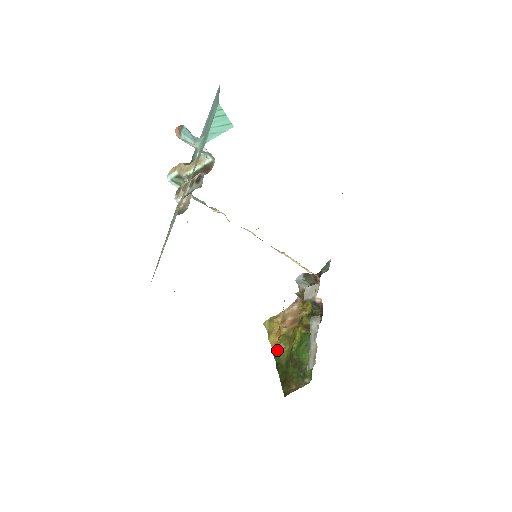
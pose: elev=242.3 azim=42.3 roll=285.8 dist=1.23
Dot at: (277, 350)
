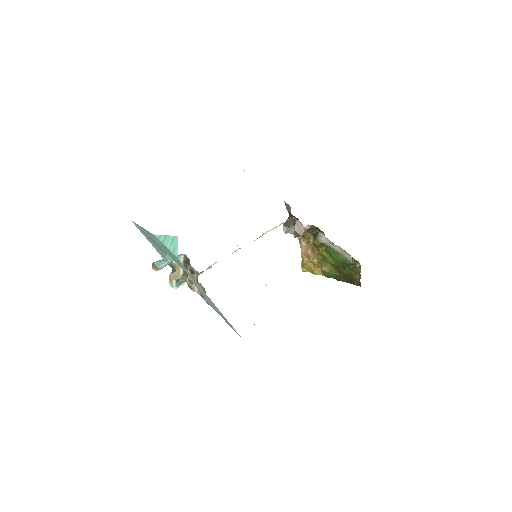
Dot at: (326, 273)
